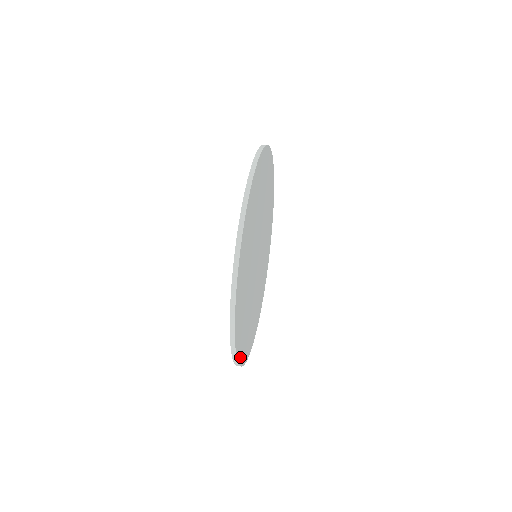
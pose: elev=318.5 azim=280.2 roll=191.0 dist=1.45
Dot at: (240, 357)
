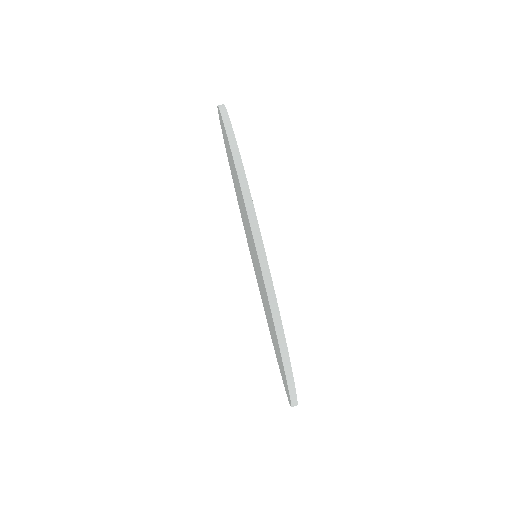
Dot at: occluded
